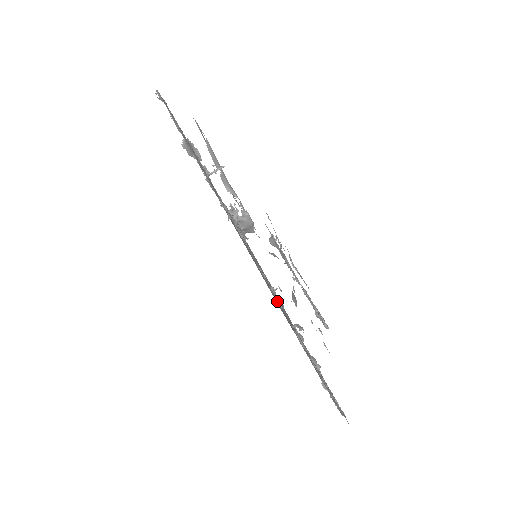
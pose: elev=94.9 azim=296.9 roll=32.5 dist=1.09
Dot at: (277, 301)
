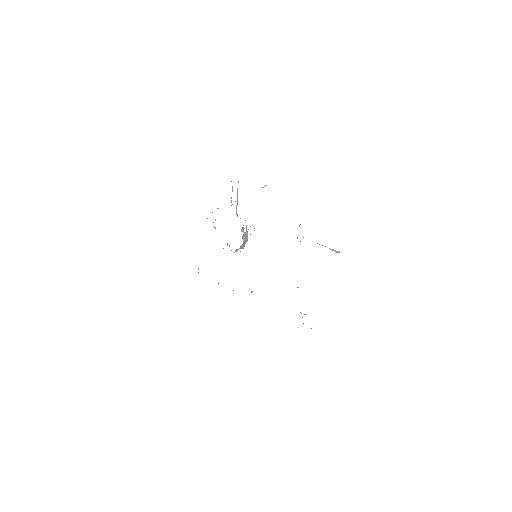
Dot at: occluded
